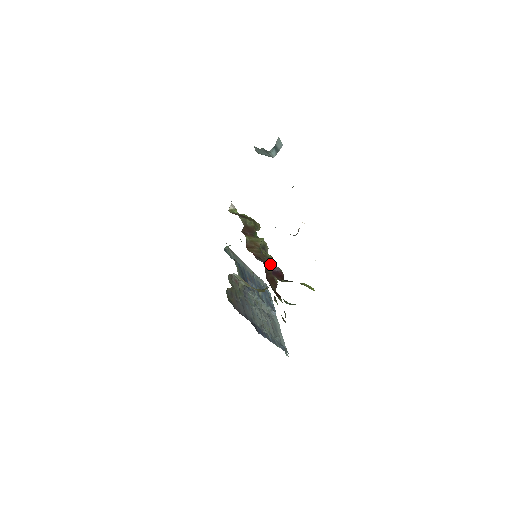
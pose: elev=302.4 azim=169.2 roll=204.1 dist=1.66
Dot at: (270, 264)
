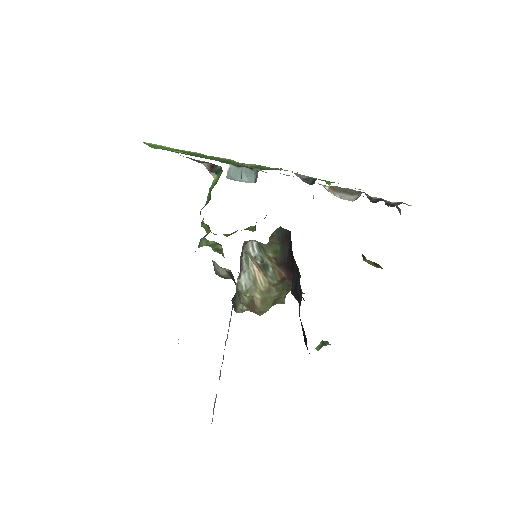
Dot at: occluded
